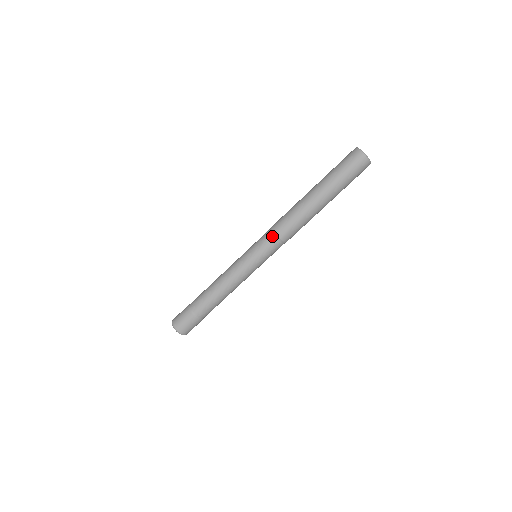
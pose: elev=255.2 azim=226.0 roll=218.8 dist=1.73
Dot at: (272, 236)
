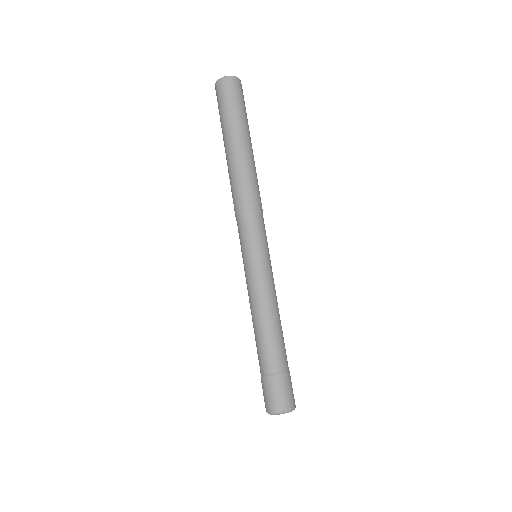
Dot at: (239, 222)
